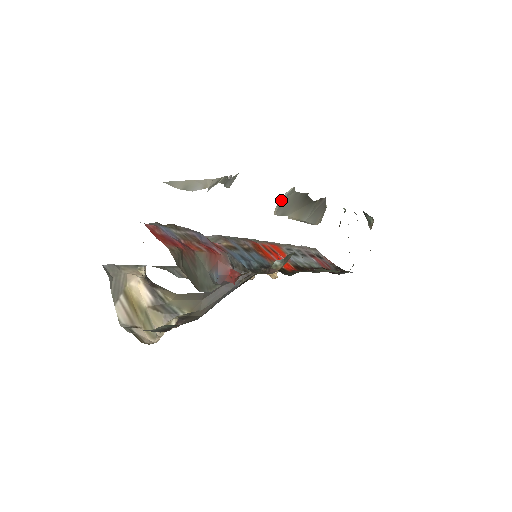
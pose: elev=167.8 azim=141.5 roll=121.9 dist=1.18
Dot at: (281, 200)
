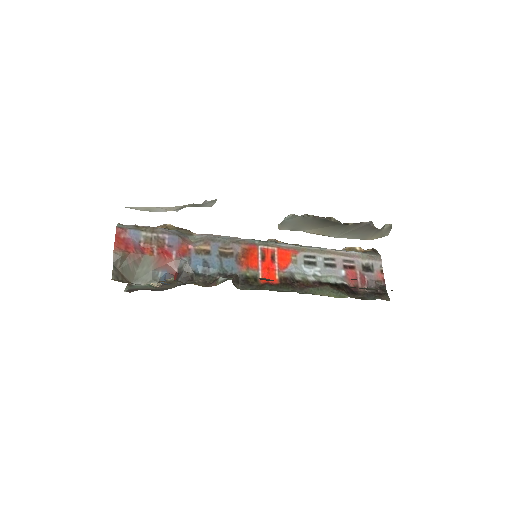
Dot at: (283, 220)
